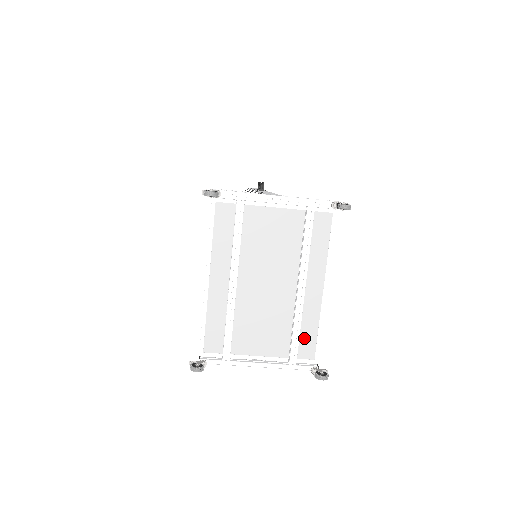
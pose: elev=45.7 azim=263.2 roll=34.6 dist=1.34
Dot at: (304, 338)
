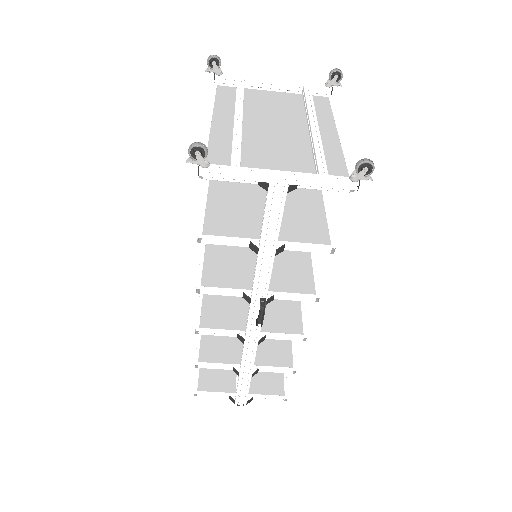
Dot at: (330, 165)
